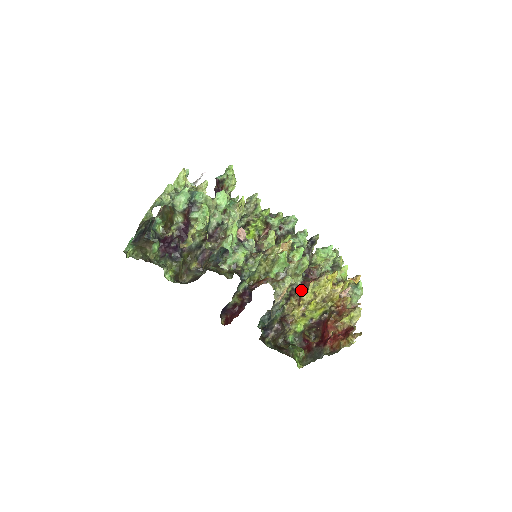
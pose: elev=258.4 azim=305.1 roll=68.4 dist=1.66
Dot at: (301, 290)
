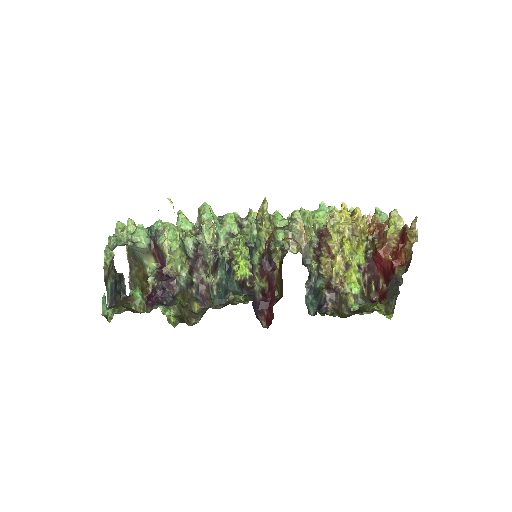
Dot at: (323, 242)
